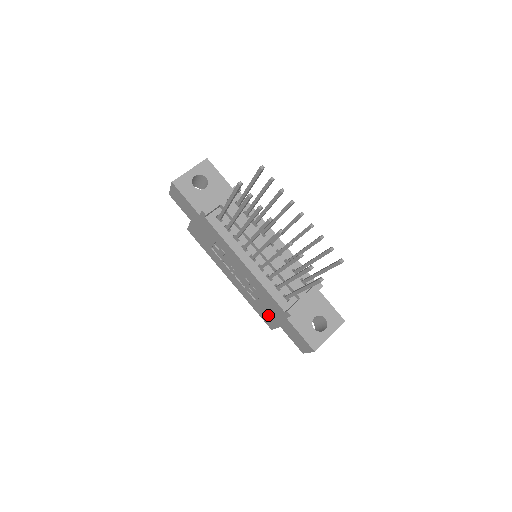
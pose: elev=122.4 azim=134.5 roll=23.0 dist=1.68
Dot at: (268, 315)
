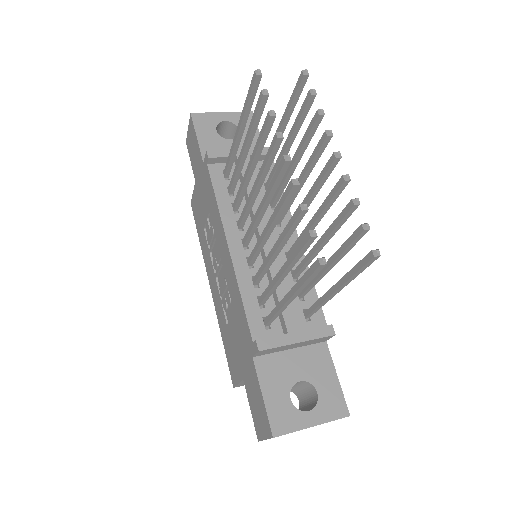
Dot at: (235, 354)
